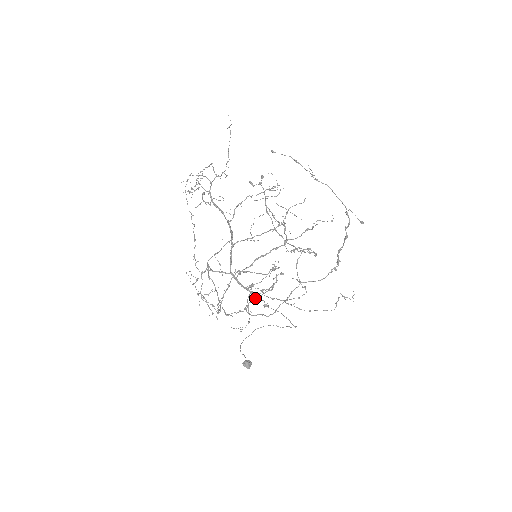
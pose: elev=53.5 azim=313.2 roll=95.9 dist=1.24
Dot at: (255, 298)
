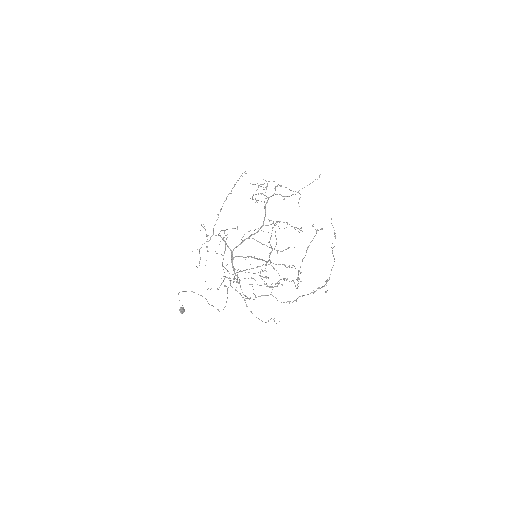
Dot at: (237, 279)
